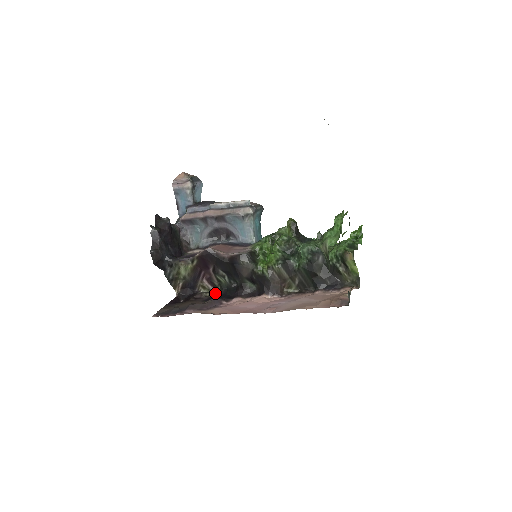
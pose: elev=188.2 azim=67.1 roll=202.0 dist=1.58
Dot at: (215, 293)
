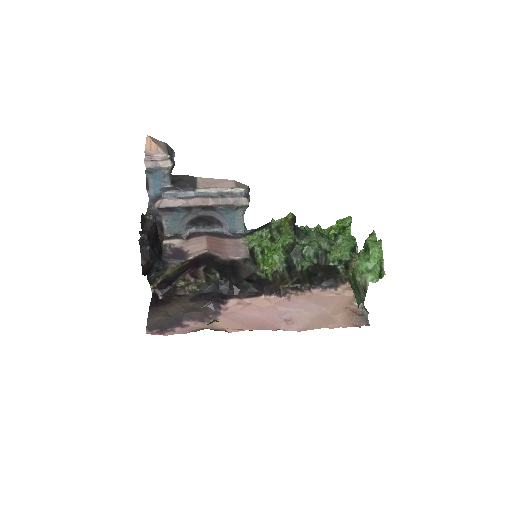
Dot at: (200, 288)
